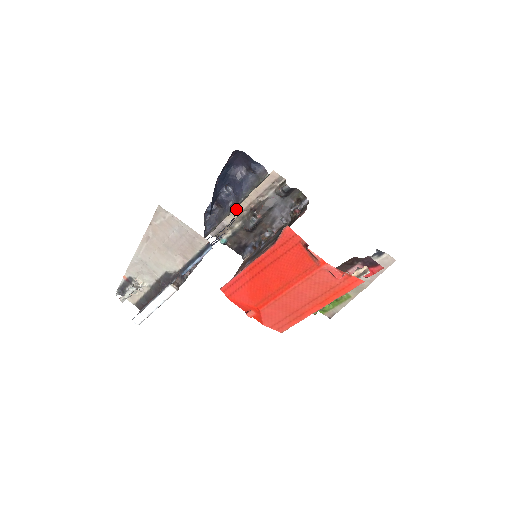
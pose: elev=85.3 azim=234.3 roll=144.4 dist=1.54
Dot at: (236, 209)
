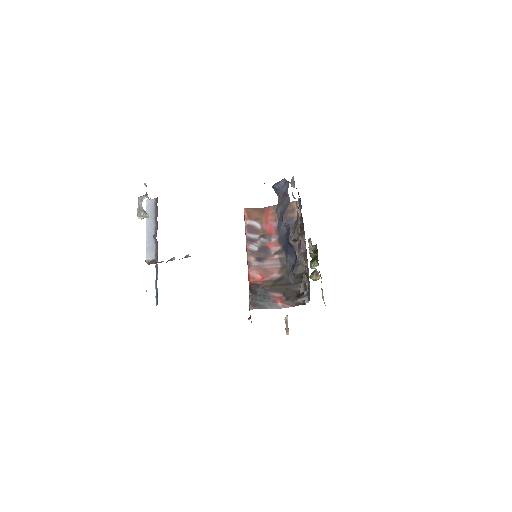
Dot at: occluded
